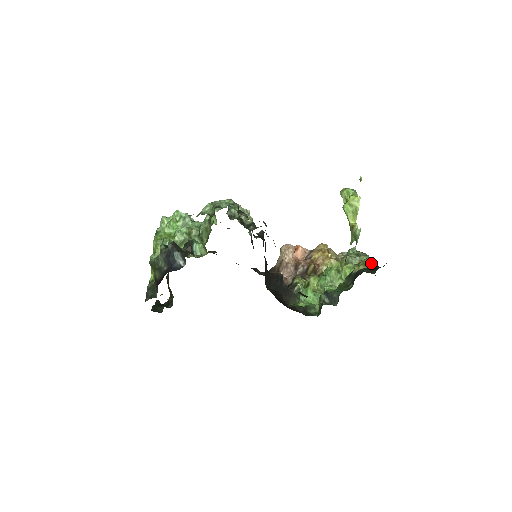
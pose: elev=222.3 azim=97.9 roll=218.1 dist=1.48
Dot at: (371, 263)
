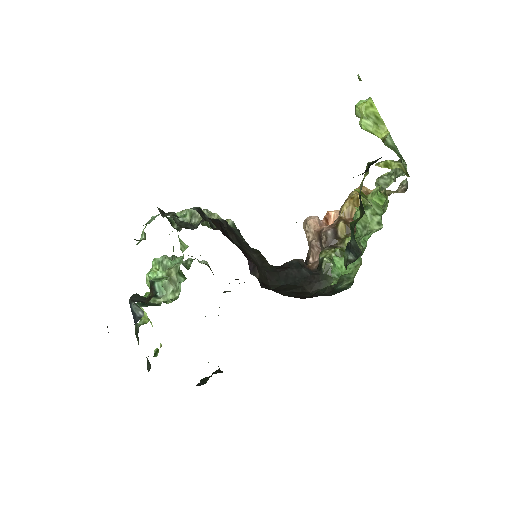
Dot at: occluded
